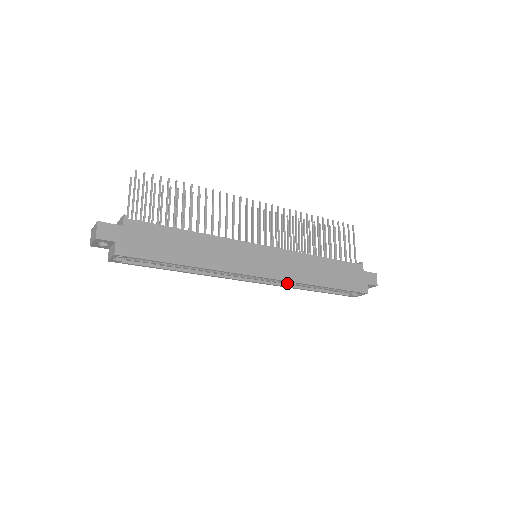
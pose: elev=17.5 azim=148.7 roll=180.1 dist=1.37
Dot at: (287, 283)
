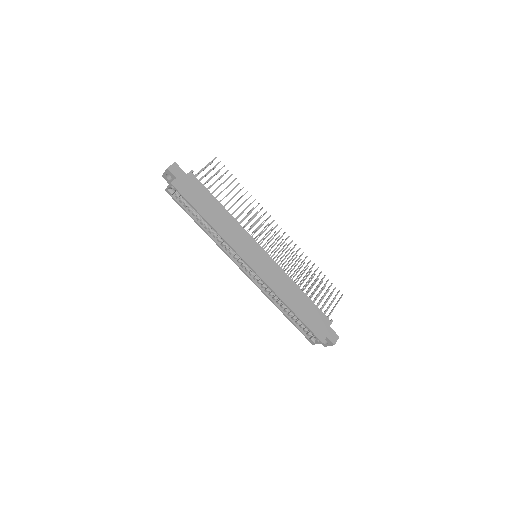
Dot at: (266, 290)
